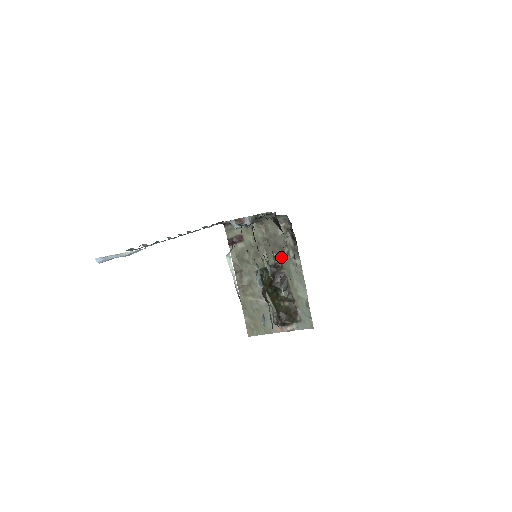
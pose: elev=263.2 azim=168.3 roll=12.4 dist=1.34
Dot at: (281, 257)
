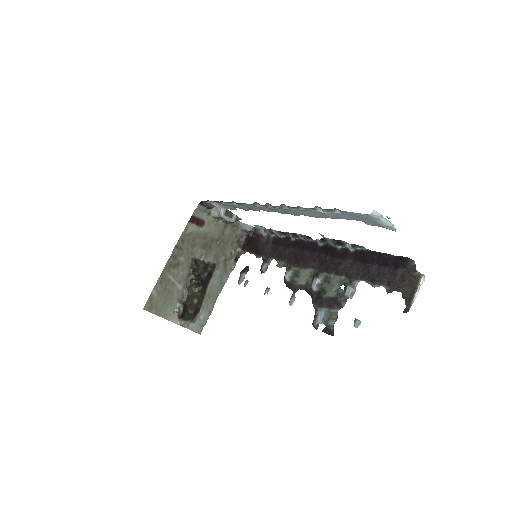
Dot at: (219, 262)
